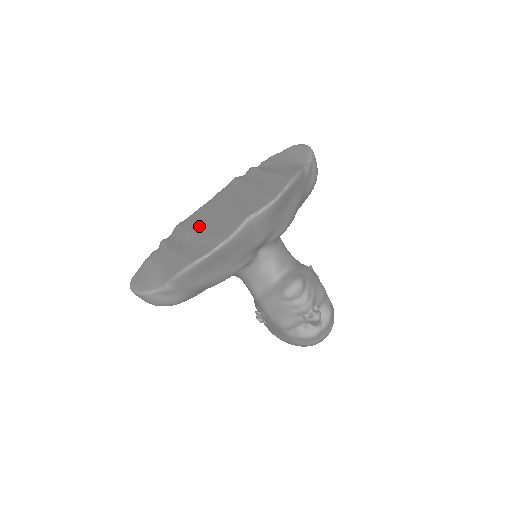
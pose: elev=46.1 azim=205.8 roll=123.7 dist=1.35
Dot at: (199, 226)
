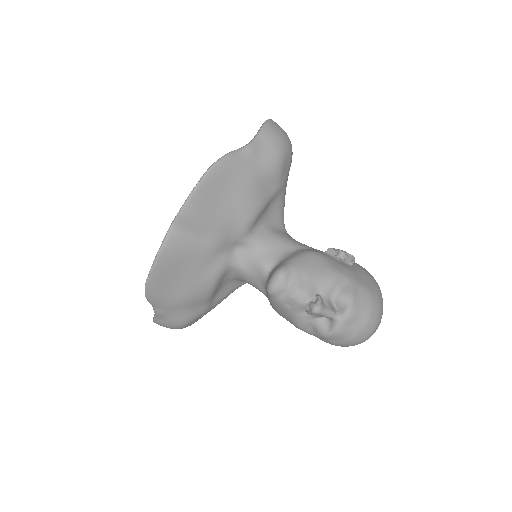
Dot at: occluded
